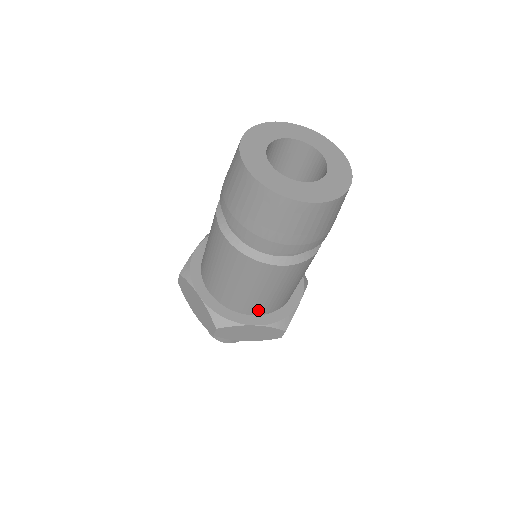
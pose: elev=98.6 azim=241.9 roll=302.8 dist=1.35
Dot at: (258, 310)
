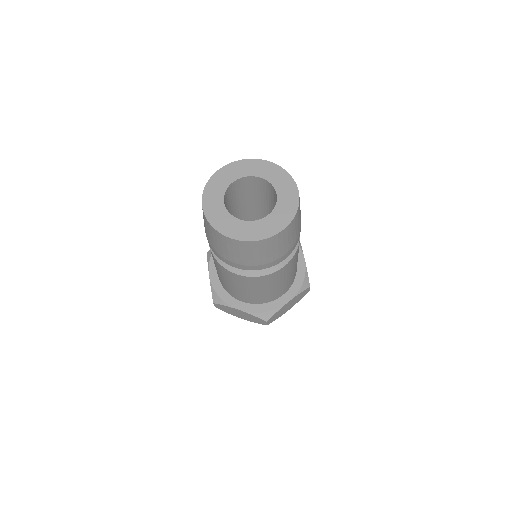
Dot at: (244, 299)
